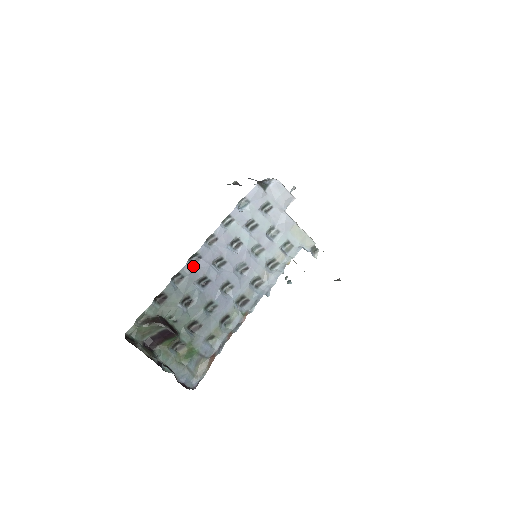
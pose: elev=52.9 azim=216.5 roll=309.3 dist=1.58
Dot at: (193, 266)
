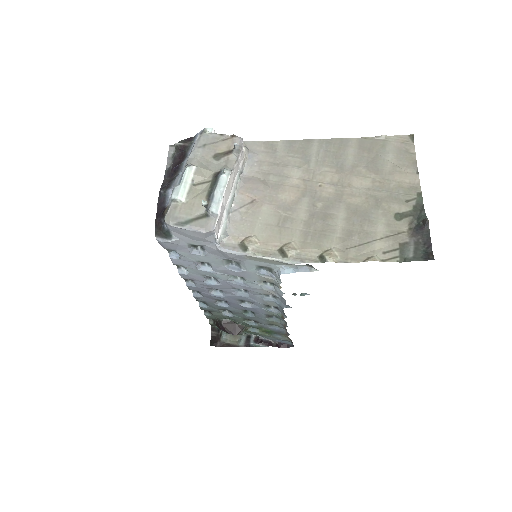
Dot at: (200, 295)
